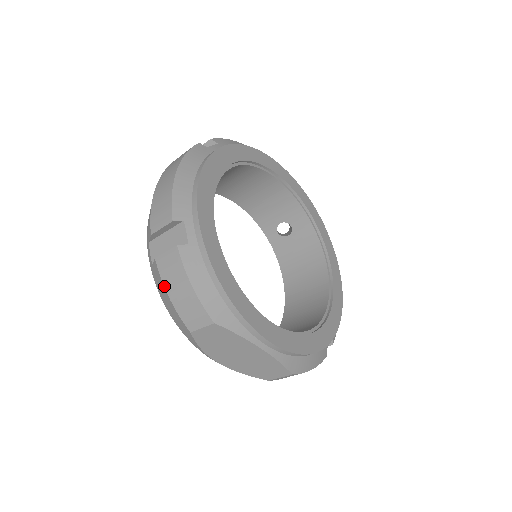
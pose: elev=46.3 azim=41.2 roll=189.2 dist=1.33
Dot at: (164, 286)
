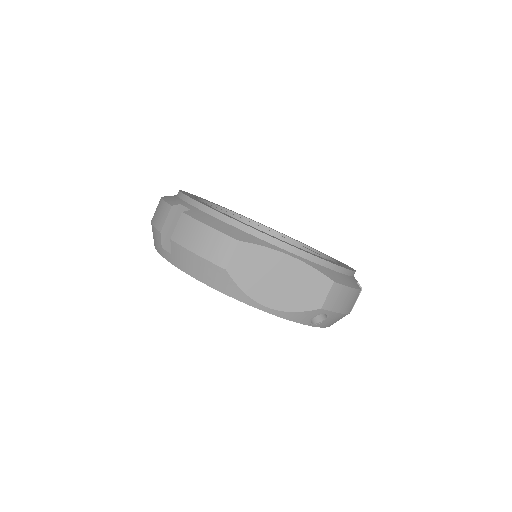
Dot at: (186, 249)
